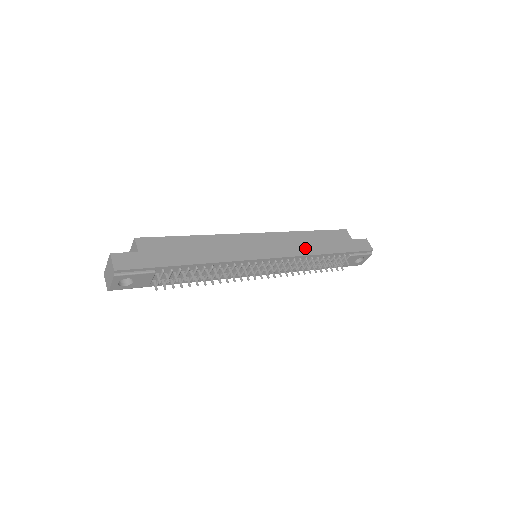
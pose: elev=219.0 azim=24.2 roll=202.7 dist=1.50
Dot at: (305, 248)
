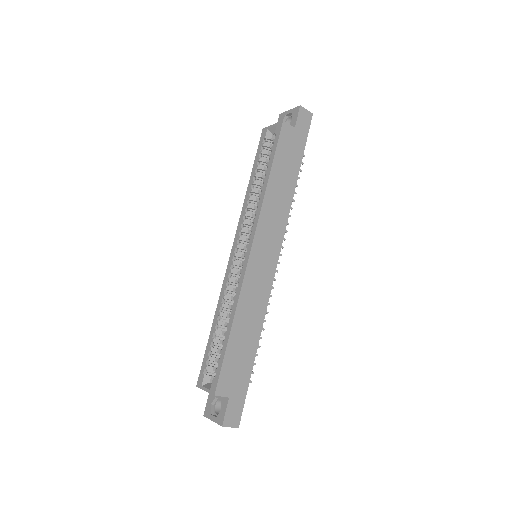
Dot at: (283, 204)
